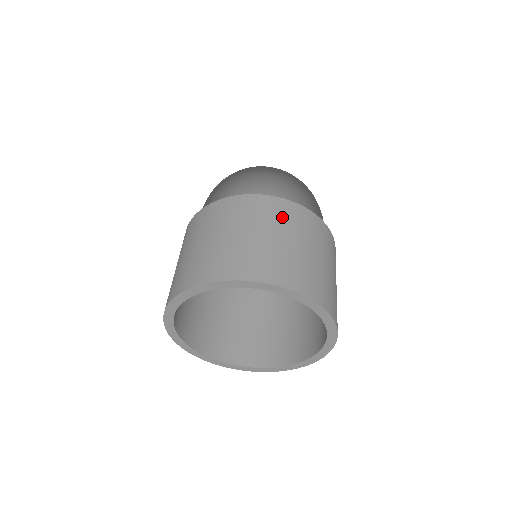
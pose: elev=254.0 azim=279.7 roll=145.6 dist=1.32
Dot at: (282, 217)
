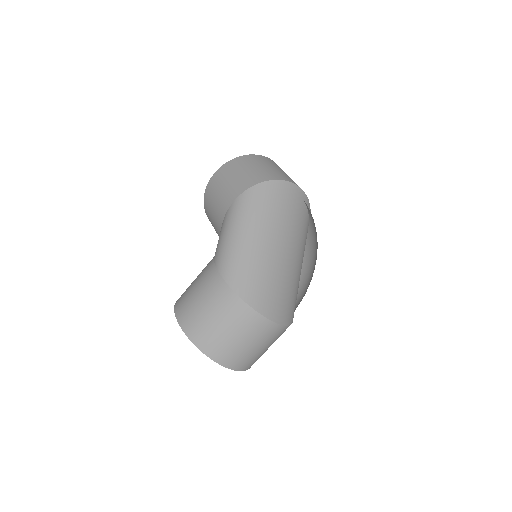
Dot at: (269, 336)
